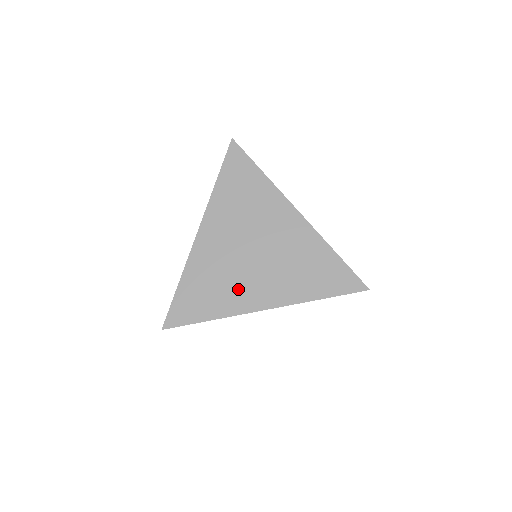
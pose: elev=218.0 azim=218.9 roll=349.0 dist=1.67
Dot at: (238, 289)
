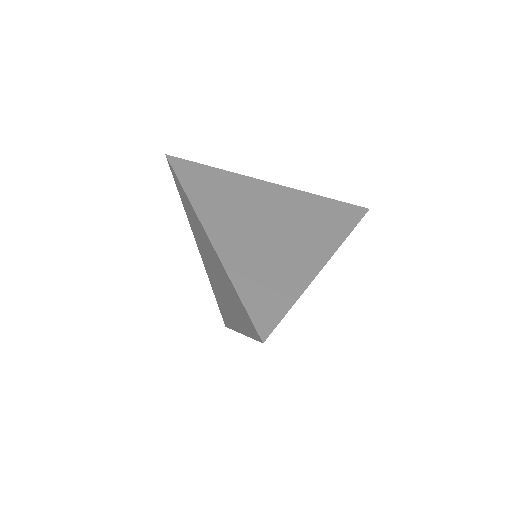
Dot at: (290, 261)
